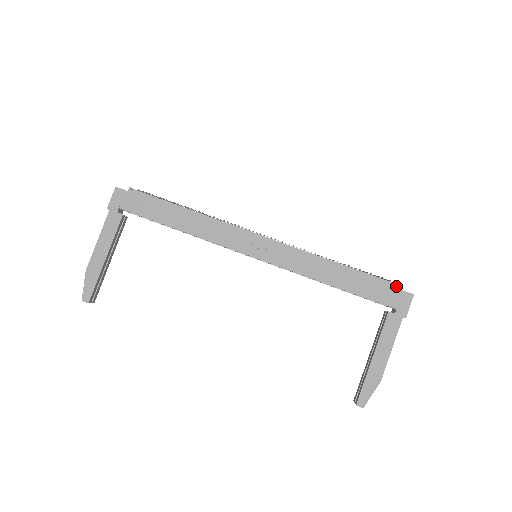
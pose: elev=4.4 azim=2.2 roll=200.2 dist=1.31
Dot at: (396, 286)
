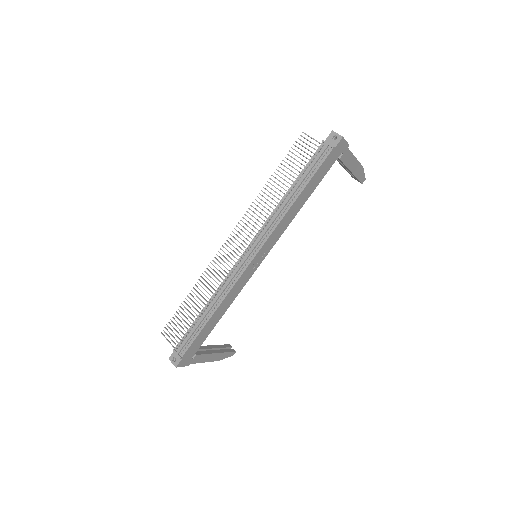
Dot at: (331, 152)
